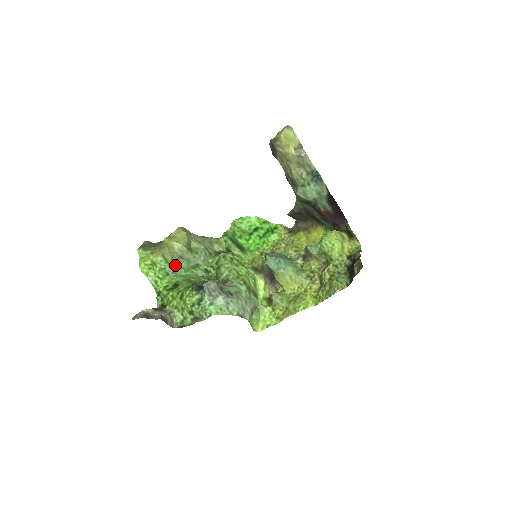
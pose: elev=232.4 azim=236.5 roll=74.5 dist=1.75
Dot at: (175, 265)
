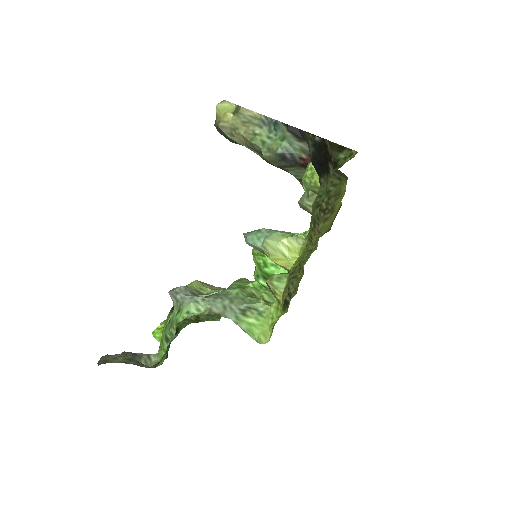
Dot at: occluded
